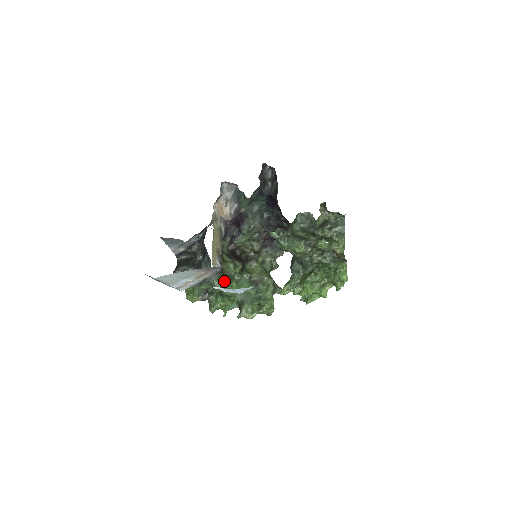
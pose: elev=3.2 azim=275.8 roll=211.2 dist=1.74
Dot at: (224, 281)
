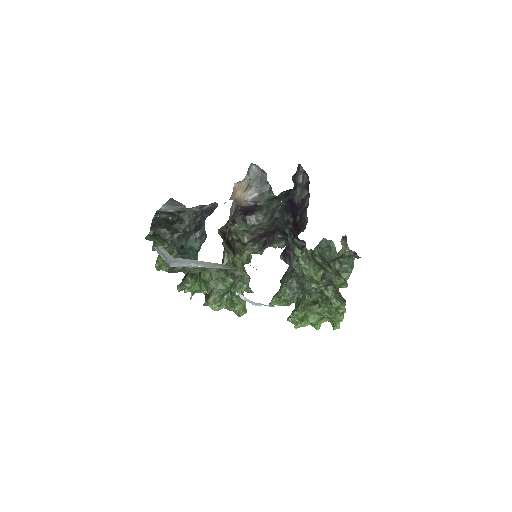
Dot at: (223, 274)
